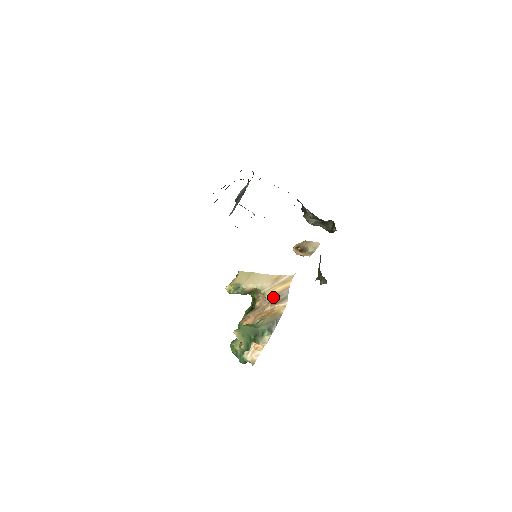
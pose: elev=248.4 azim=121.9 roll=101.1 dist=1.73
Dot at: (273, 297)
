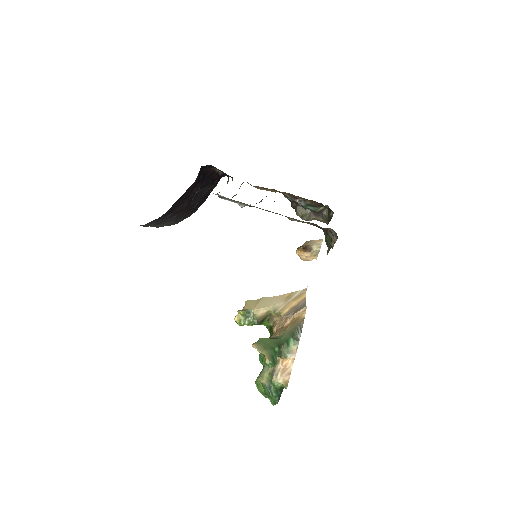
Dot at: (290, 311)
